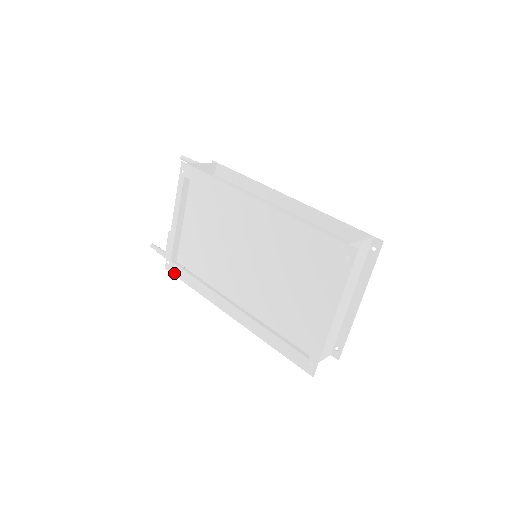
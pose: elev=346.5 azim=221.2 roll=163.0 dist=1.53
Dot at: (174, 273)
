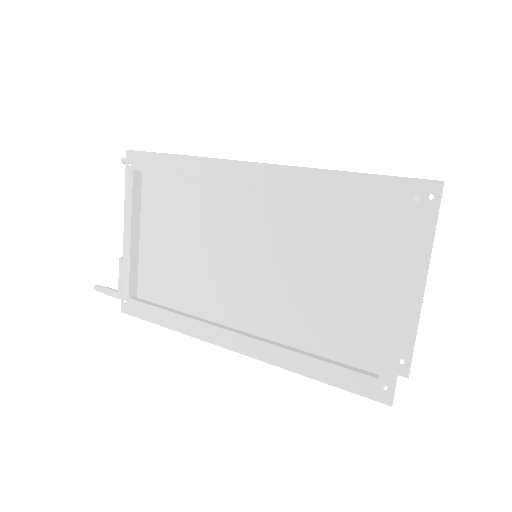
Dot at: (136, 314)
